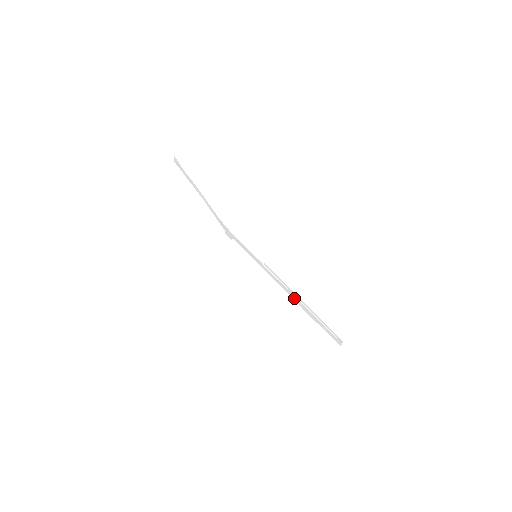
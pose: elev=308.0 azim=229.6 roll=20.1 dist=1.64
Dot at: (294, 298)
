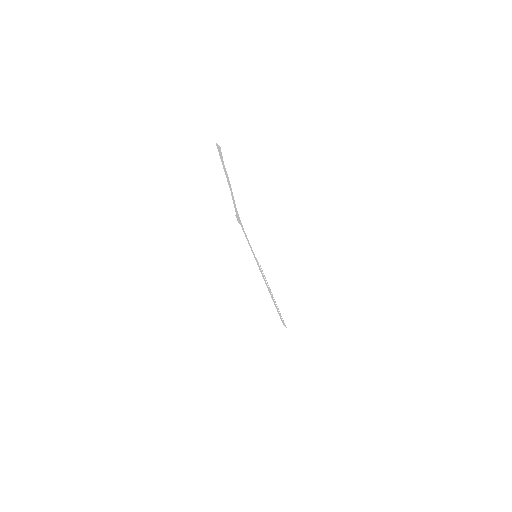
Dot at: (269, 290)
